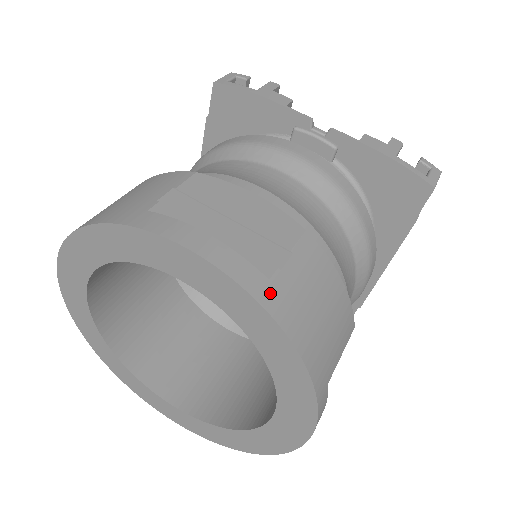
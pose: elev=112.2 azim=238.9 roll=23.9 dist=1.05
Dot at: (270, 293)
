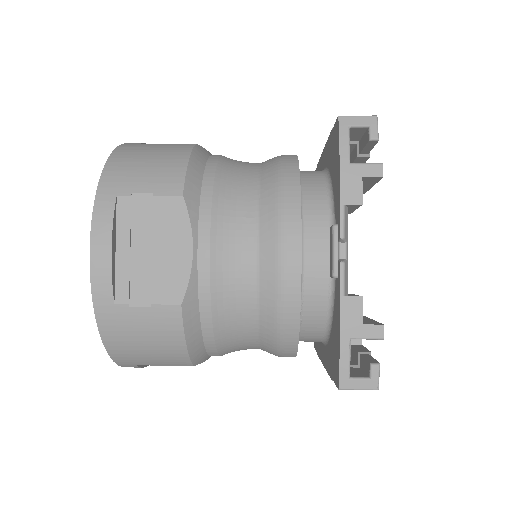
Dot at: (107, 310)
